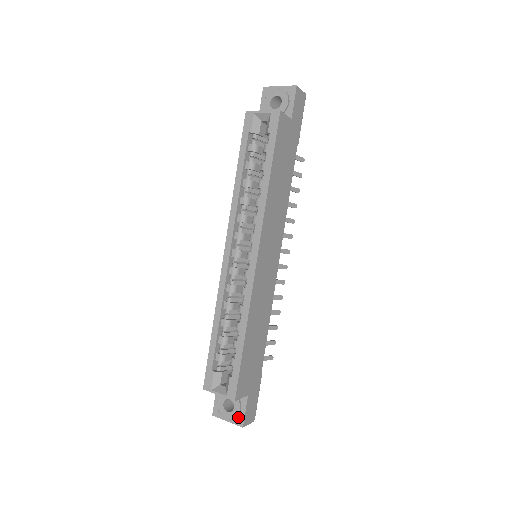
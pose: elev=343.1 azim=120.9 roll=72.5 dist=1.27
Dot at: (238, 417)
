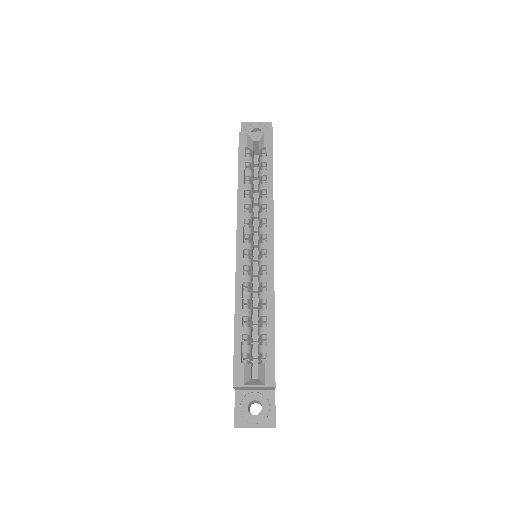
Dot at: (268, 418)
